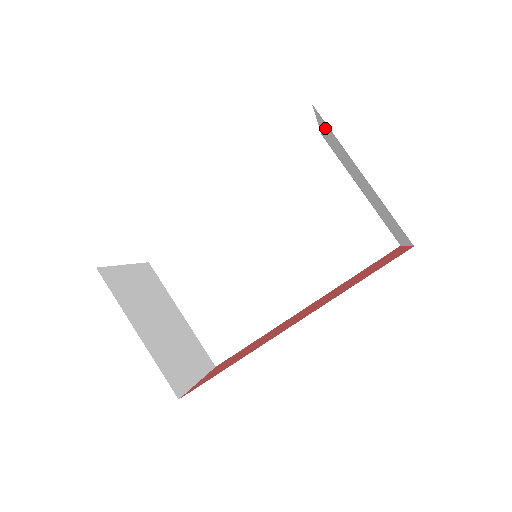
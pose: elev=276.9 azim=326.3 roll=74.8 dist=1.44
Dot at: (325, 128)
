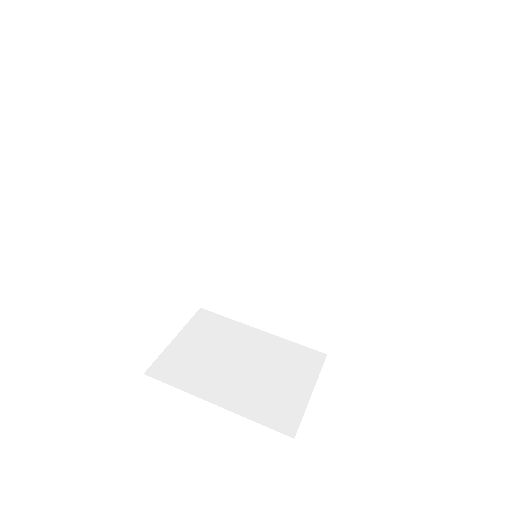
Dot at: occluded
